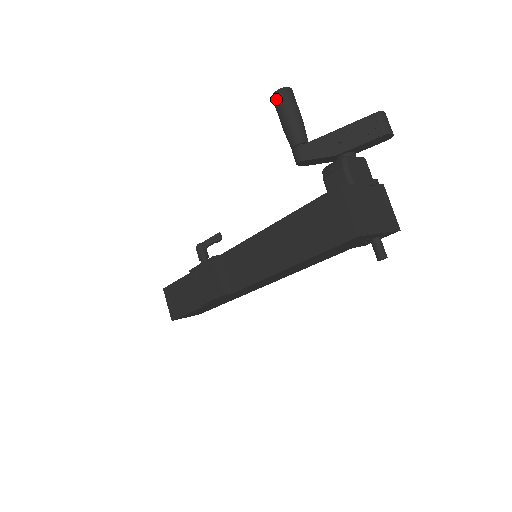
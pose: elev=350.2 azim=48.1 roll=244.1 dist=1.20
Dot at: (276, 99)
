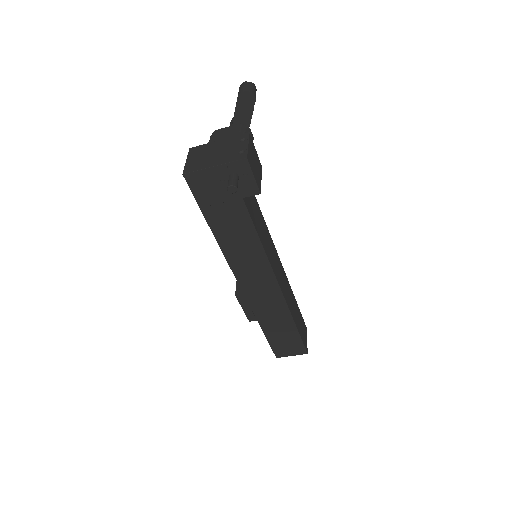
Dot at: occluded
